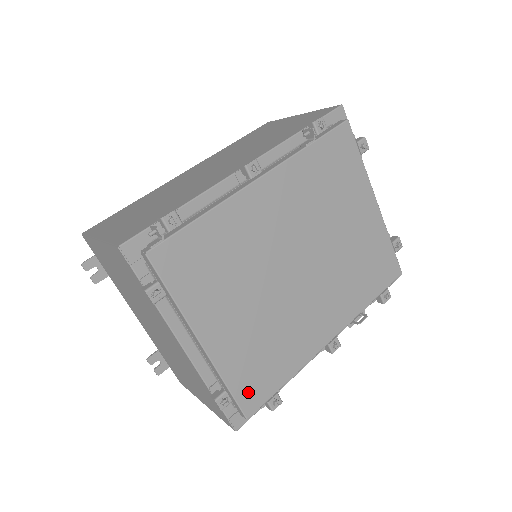
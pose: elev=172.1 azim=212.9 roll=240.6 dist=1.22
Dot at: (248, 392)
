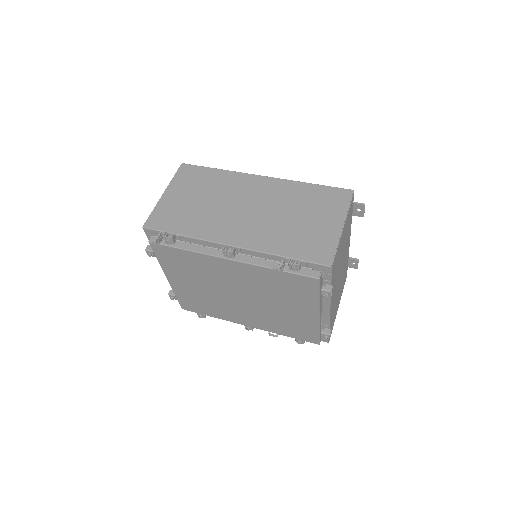
Dot at: (186, 304)
